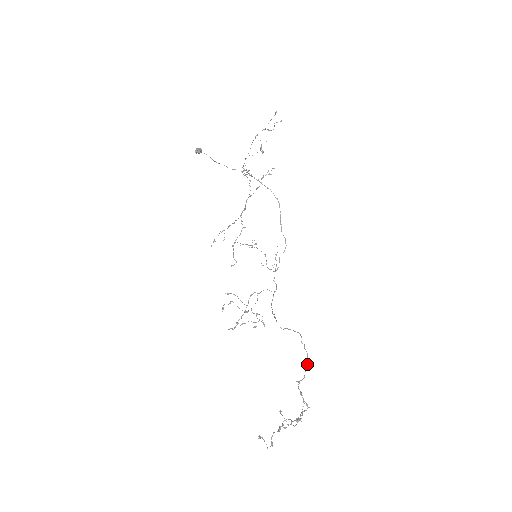
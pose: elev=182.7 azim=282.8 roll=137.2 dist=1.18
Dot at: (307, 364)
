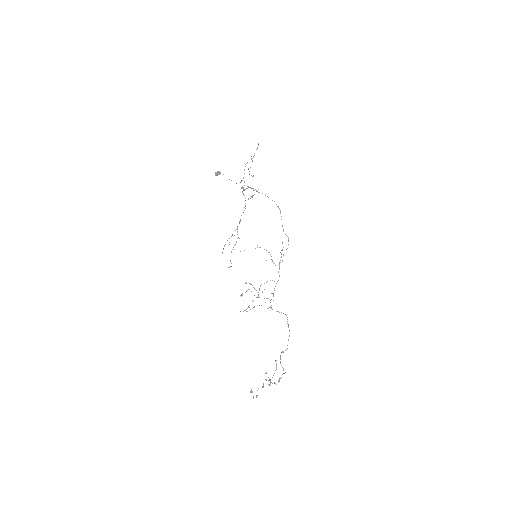
Dot at: (288, 339)
